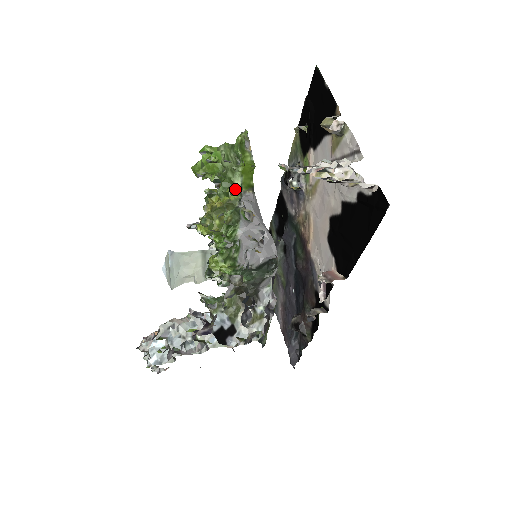
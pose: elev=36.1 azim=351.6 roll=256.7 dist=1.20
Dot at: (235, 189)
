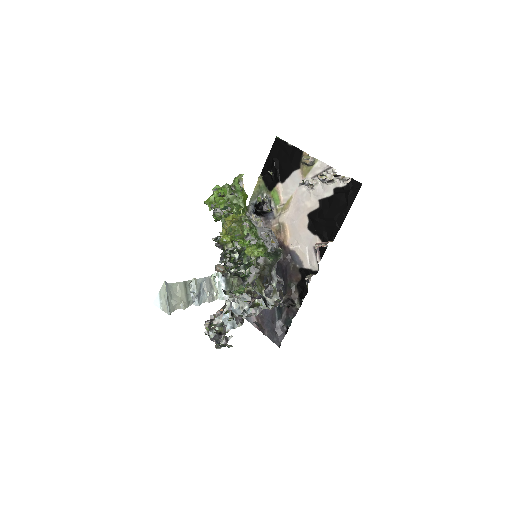
Dot at: occluded
